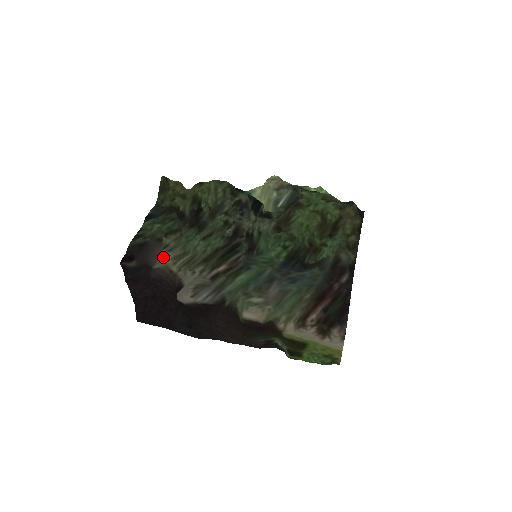
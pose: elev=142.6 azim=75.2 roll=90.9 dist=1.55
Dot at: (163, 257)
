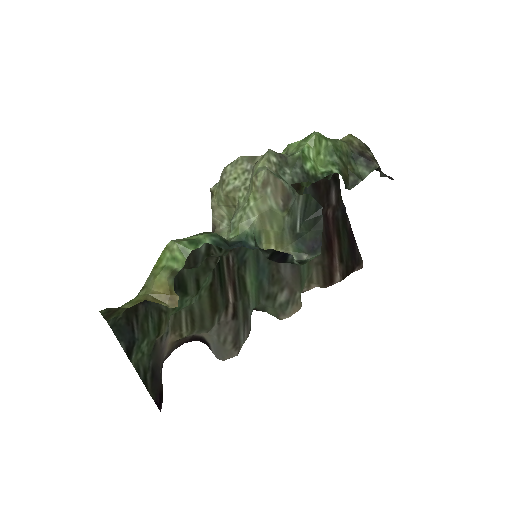
Dot at: (165, 345)
